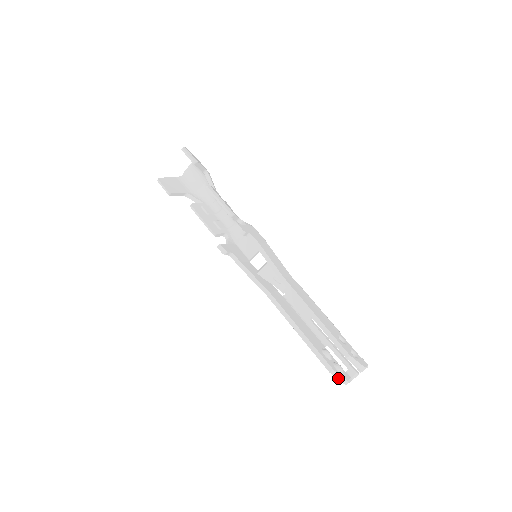
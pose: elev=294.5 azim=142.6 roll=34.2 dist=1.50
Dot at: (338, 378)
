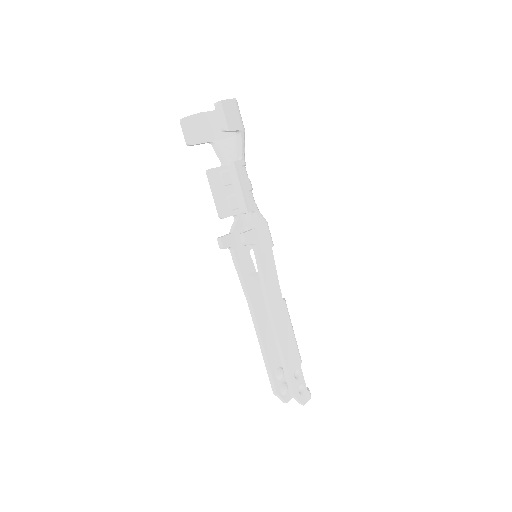
Dot at: (279, 398)
